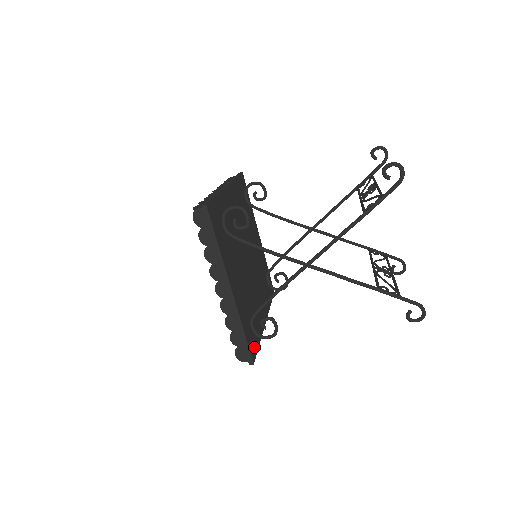
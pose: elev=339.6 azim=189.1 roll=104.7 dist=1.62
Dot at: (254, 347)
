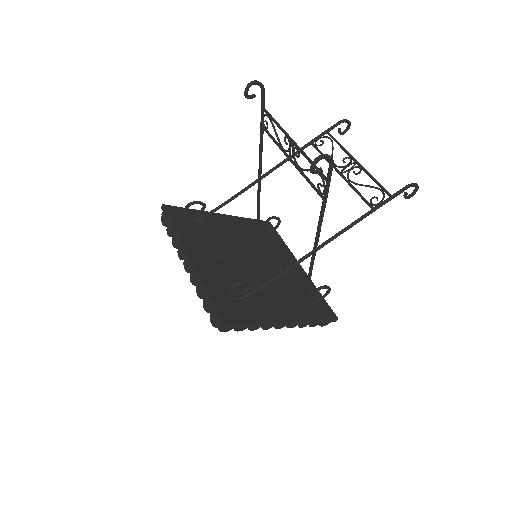
Dot at: (325, 307)
